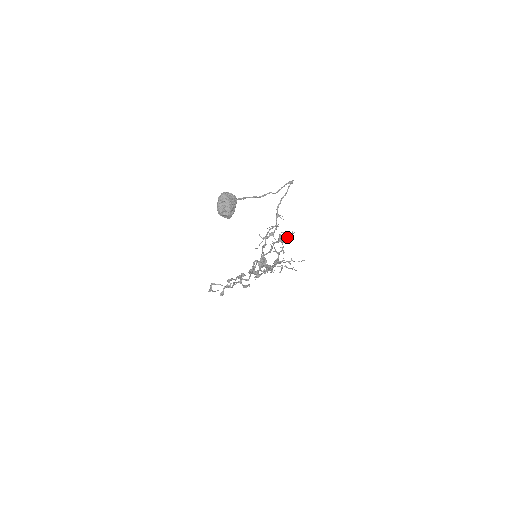
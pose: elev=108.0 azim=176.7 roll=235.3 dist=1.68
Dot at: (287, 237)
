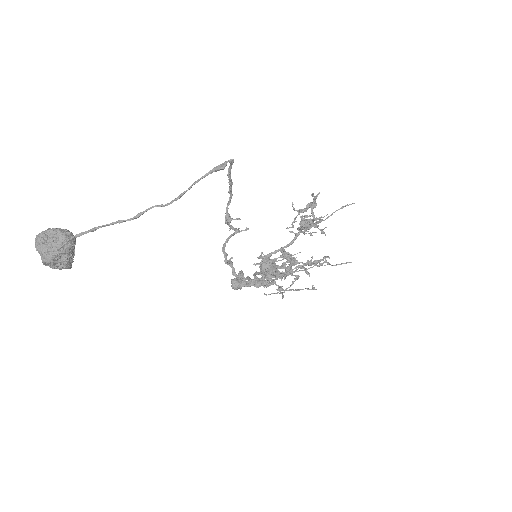
Dot at: (313, 223)
